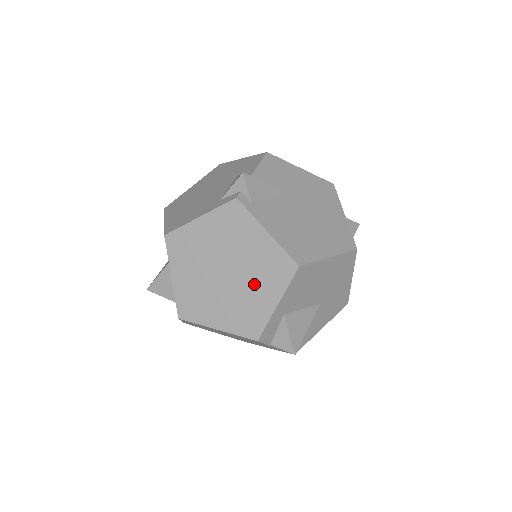
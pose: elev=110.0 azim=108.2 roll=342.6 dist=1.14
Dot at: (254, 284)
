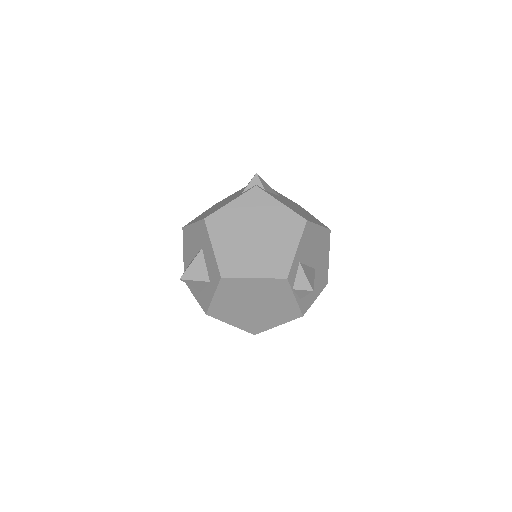
Dot at: (278, 238)
